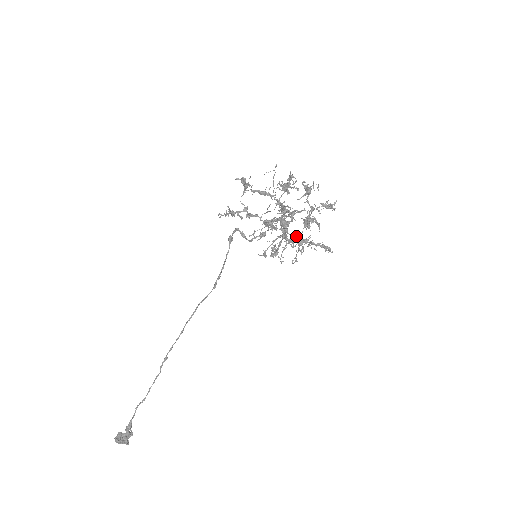
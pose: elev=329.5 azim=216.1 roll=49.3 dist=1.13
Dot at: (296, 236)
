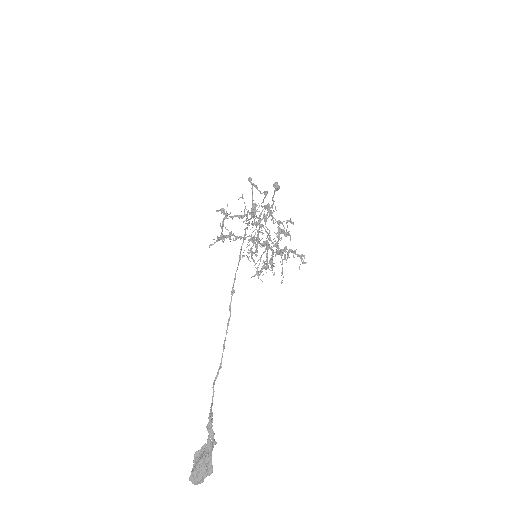
Dot at: (275, 252)
